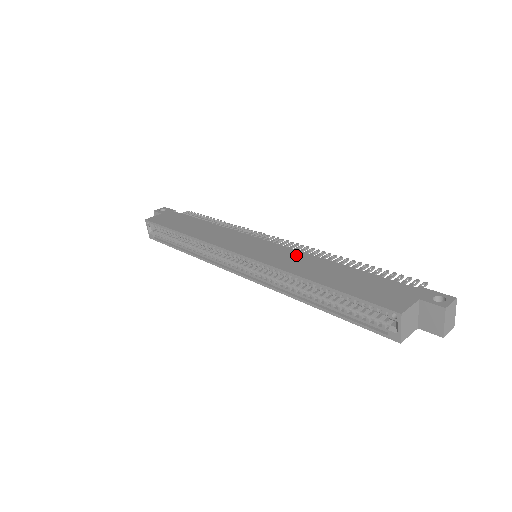
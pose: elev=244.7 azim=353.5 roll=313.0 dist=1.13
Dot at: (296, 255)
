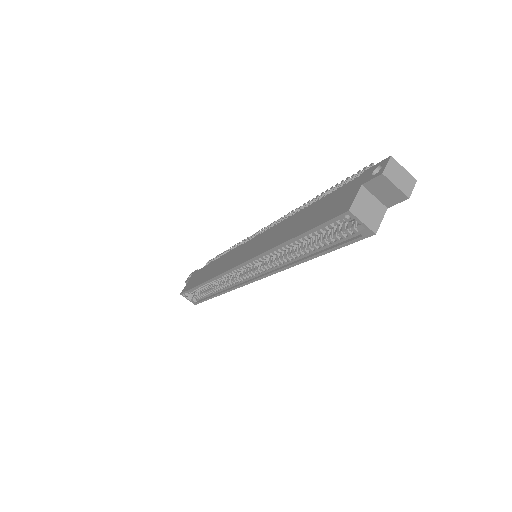
Dot at: (273, 231)
